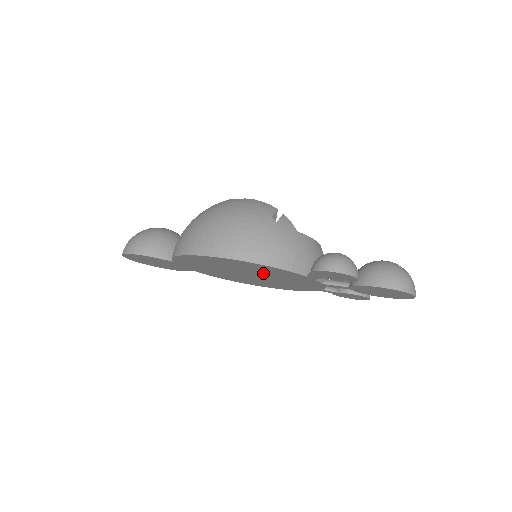
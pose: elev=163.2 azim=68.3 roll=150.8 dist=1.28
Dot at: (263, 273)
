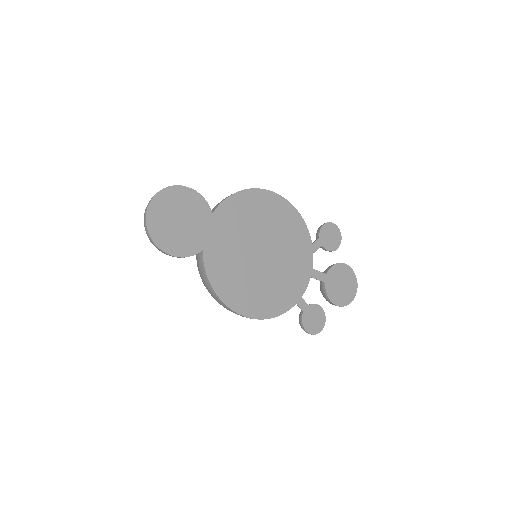
Dot at: (282, 242)
